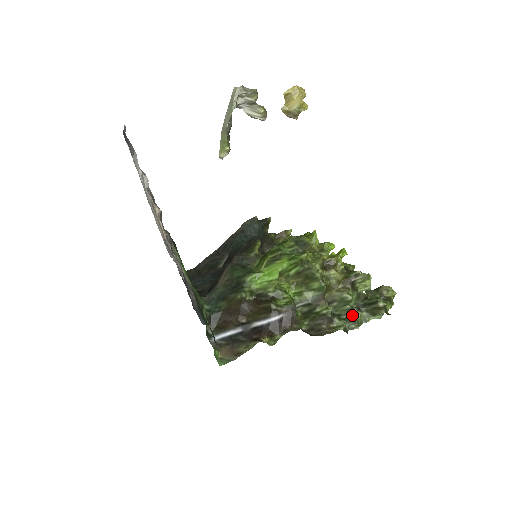
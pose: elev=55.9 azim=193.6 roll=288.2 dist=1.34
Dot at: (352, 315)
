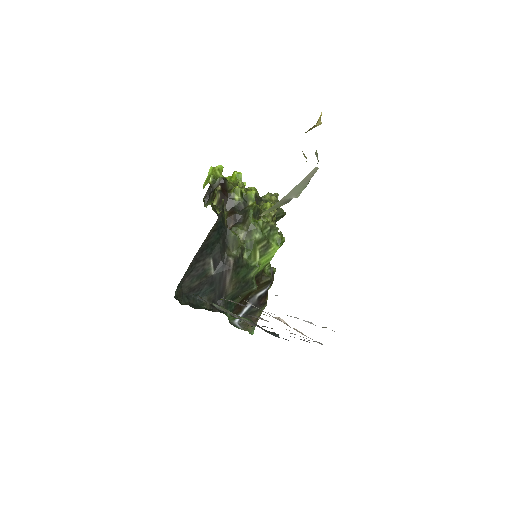
Dot at: occluded
